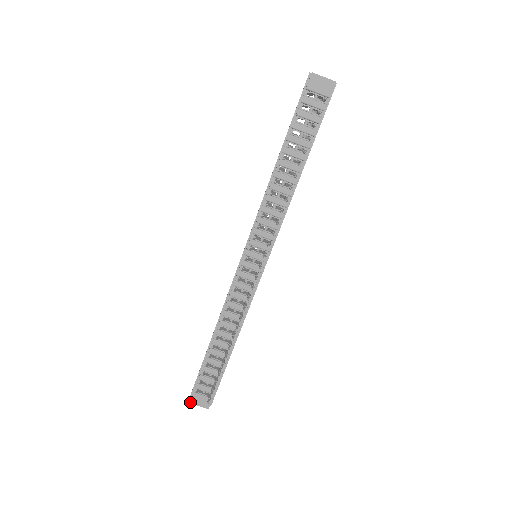
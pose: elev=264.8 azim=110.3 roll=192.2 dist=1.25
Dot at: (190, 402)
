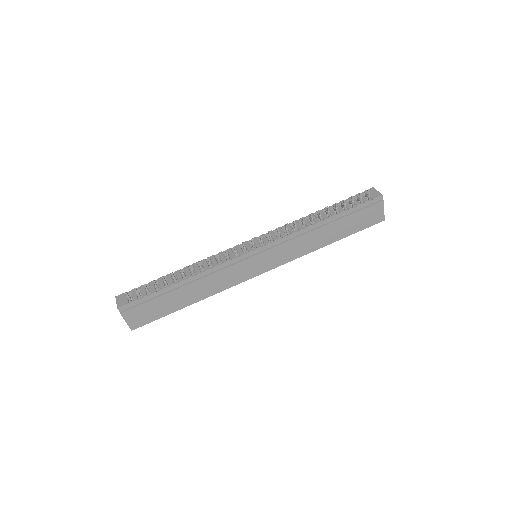
Dot at: (116, 296)
